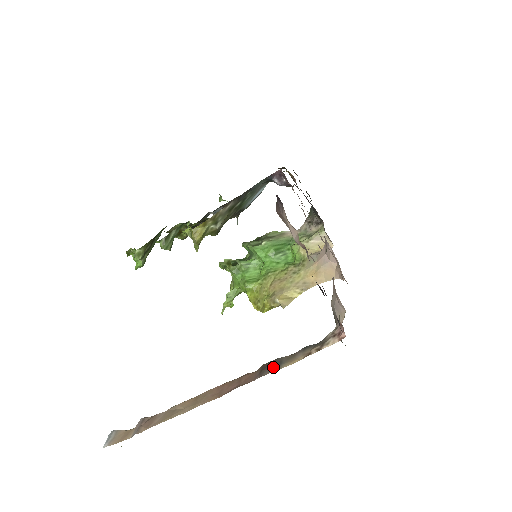
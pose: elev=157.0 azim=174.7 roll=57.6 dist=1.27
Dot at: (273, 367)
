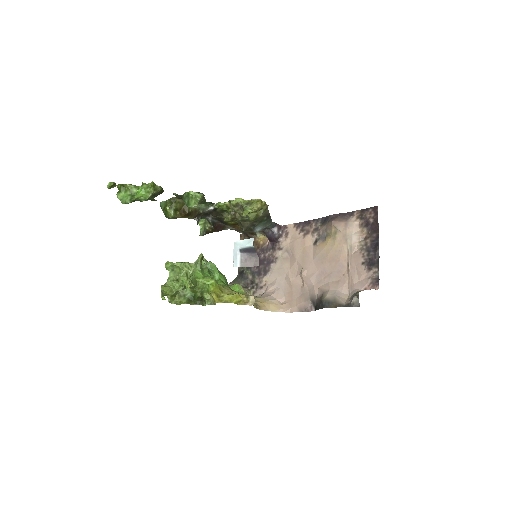
Dot at: occluded
